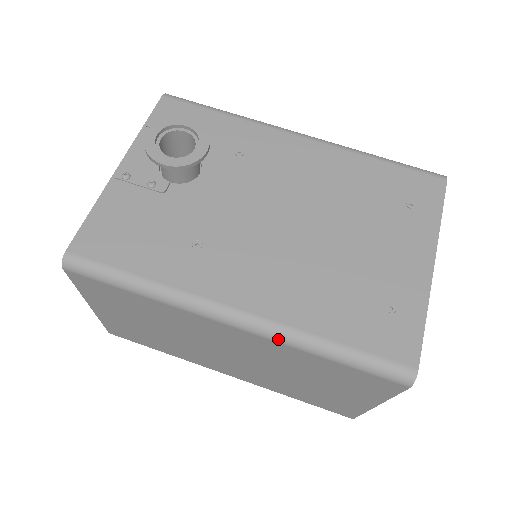
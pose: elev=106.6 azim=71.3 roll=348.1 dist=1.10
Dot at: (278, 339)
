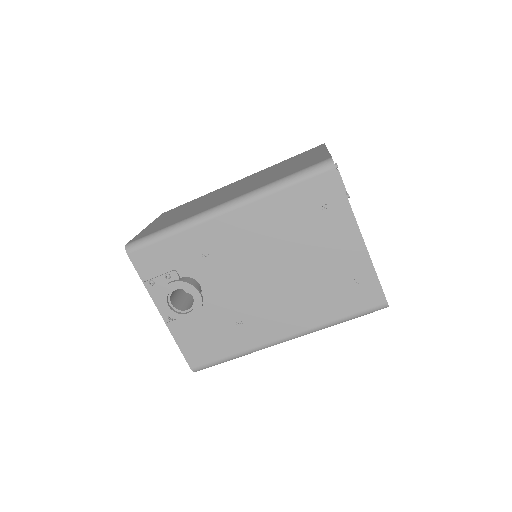
Dot at: occluded
